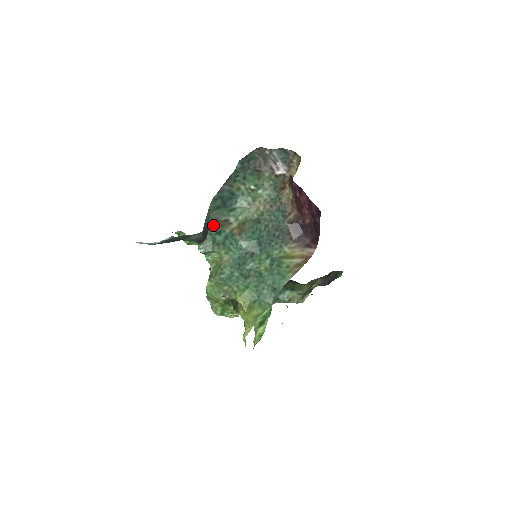
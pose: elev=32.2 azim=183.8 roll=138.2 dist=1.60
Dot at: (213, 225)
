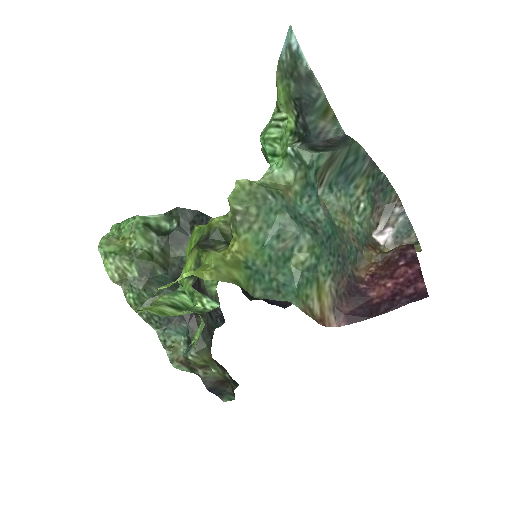
Dot at: (331, 157)
